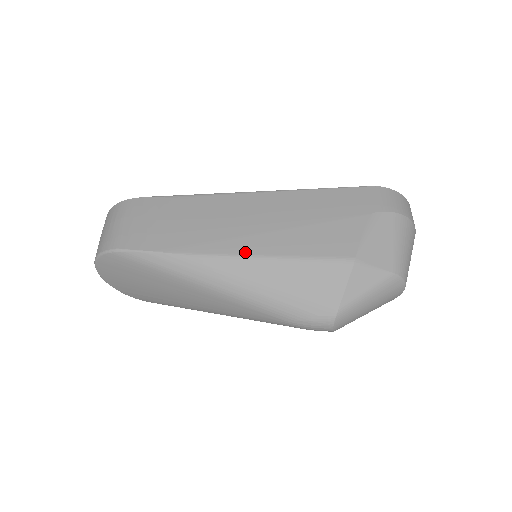
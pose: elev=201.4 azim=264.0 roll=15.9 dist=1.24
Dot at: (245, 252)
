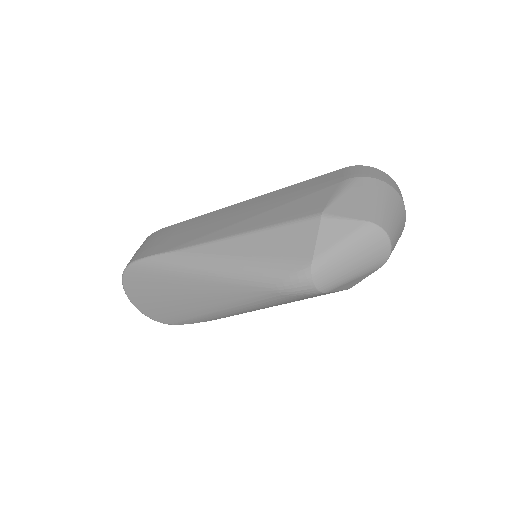
Dot at: (228, 234)
